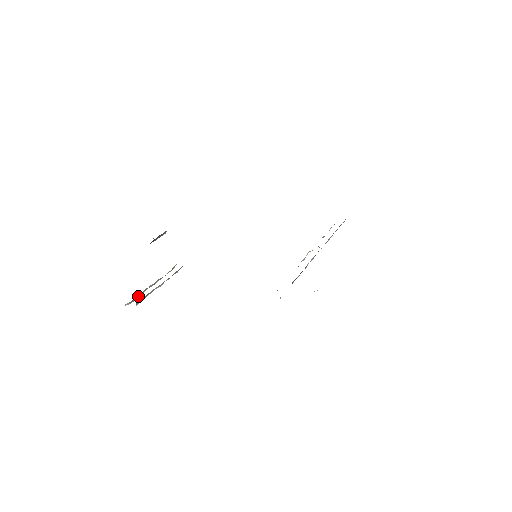
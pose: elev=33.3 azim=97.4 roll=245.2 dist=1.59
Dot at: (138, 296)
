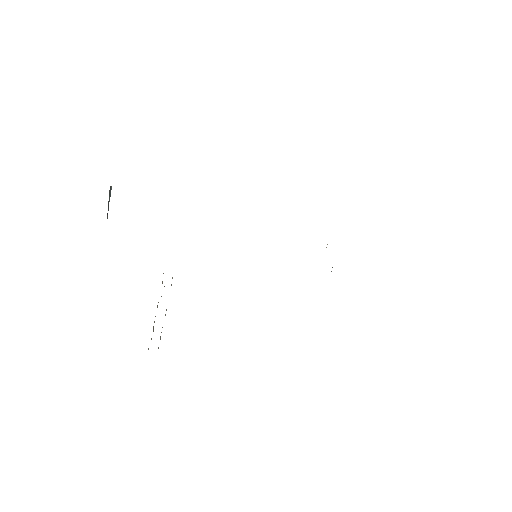
Dot at: occluded
